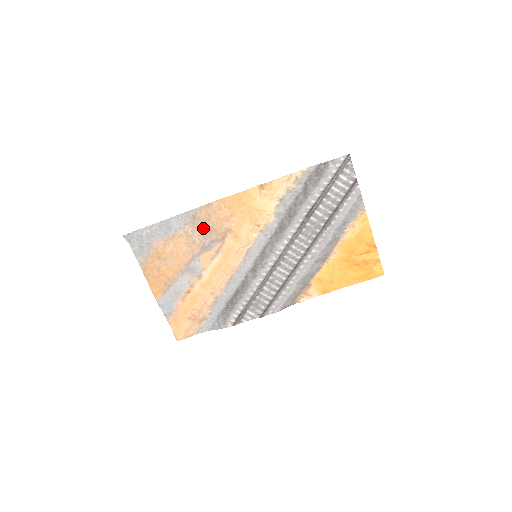
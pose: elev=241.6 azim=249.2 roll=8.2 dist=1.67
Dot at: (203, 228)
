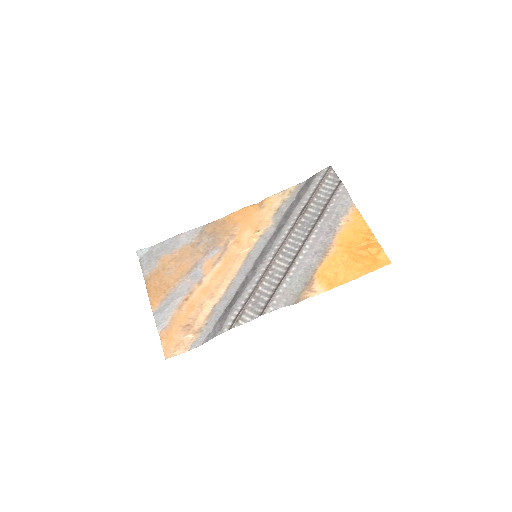
Dot at: (208, 239)
